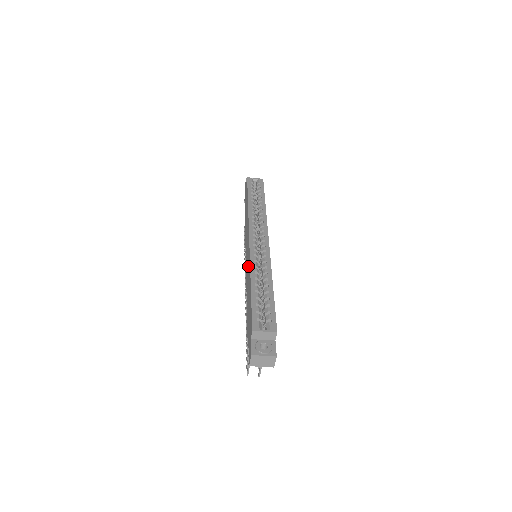
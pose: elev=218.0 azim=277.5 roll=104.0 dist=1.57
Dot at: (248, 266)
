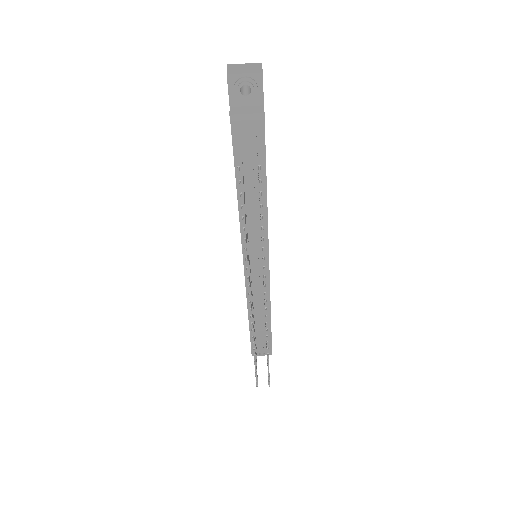
Dot at: occluded
